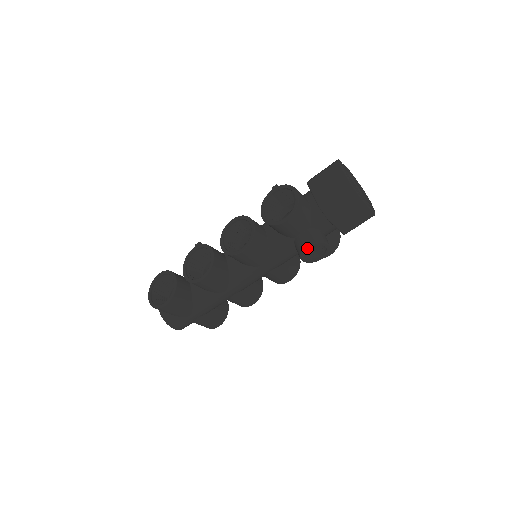
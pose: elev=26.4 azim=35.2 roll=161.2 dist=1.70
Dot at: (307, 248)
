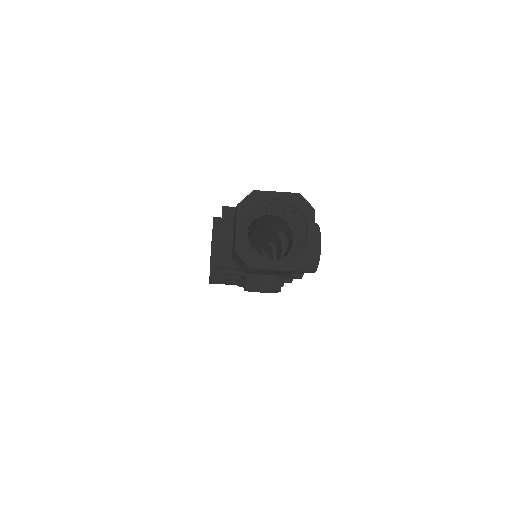
Dot at: (246, 290)
